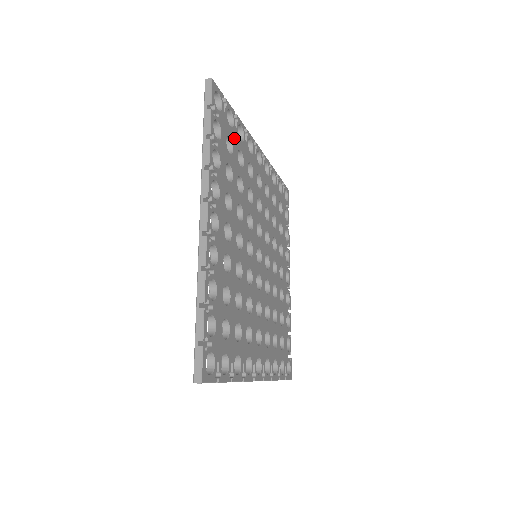
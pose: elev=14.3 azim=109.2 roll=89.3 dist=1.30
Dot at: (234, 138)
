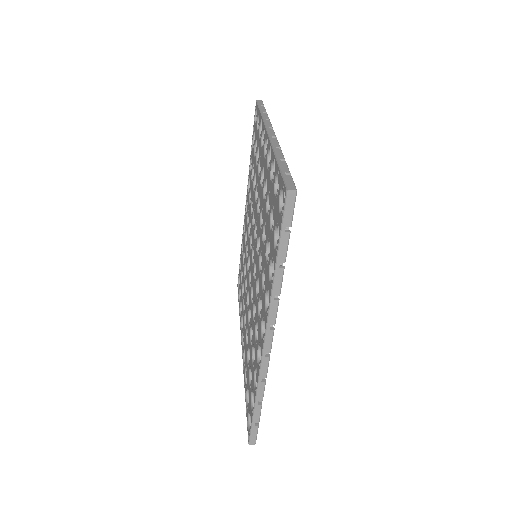
Dot at: occluded
